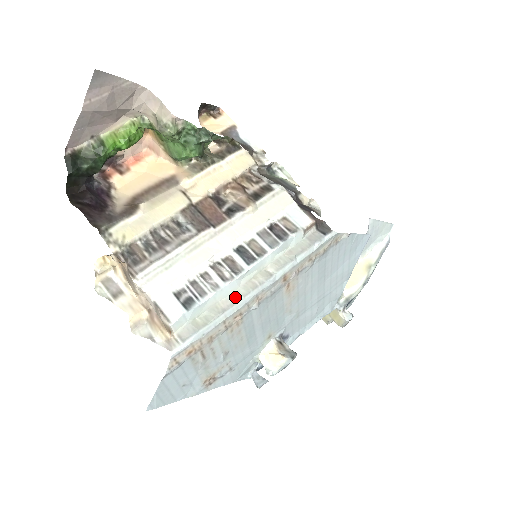
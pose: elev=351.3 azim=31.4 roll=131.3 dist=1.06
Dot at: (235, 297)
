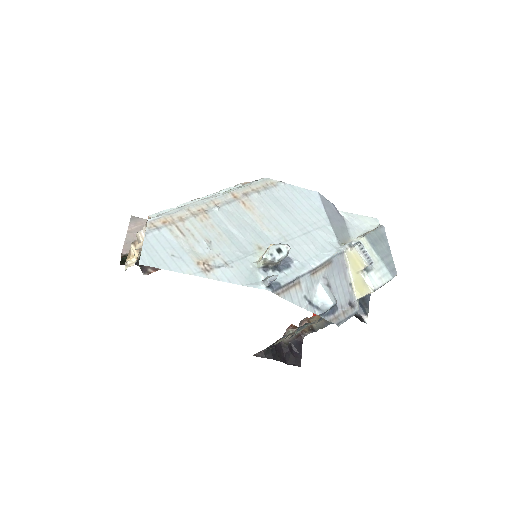
Dot at: (195, 203)
